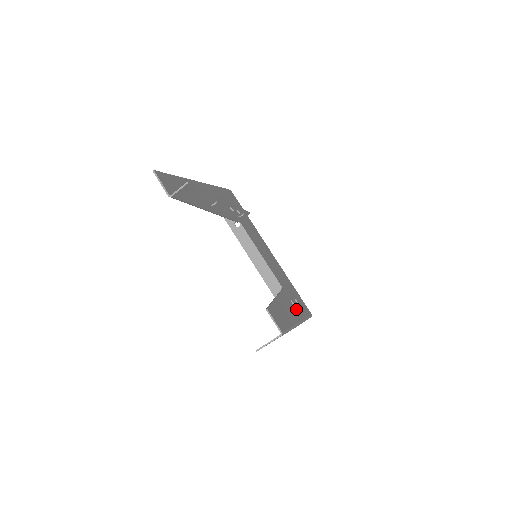
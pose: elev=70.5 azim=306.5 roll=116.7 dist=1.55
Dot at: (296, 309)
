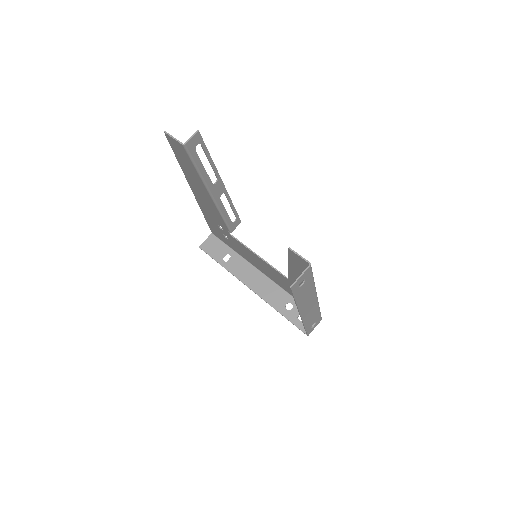
Dot at: occluded
